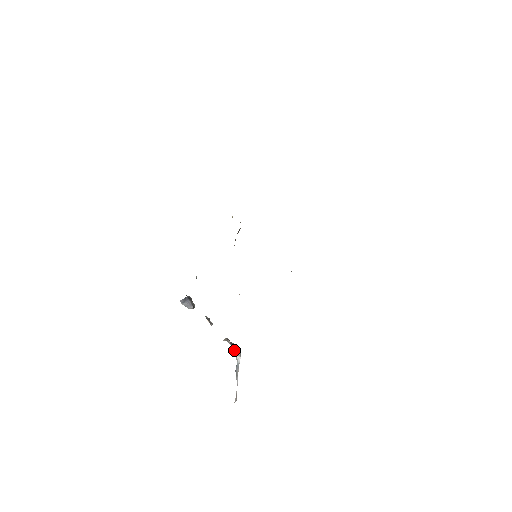
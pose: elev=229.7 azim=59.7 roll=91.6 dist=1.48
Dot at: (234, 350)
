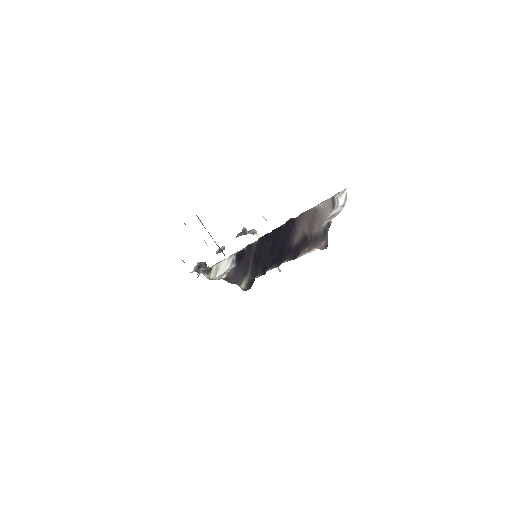
Dot at: (249, 233)
